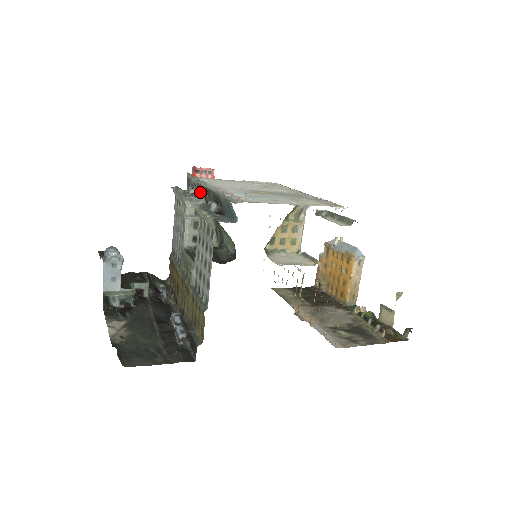
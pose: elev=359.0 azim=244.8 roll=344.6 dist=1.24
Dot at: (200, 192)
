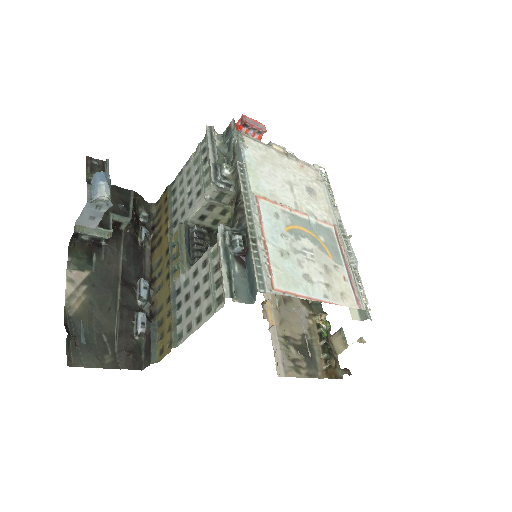
Dot at: (234, 179)
